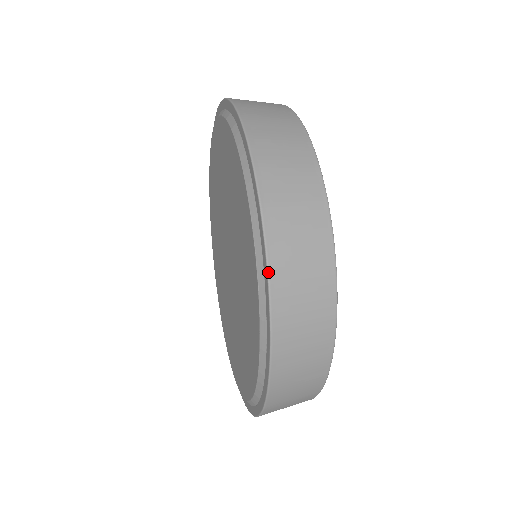
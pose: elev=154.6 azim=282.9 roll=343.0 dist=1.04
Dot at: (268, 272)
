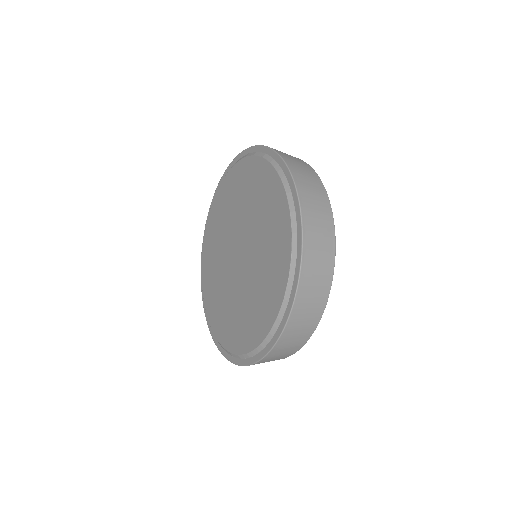
Dot at: (255, 146)
